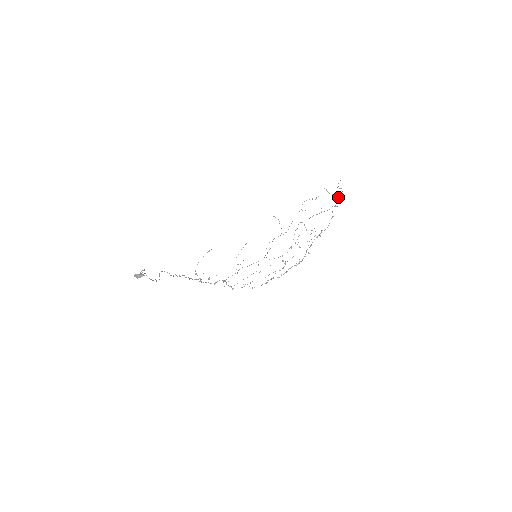
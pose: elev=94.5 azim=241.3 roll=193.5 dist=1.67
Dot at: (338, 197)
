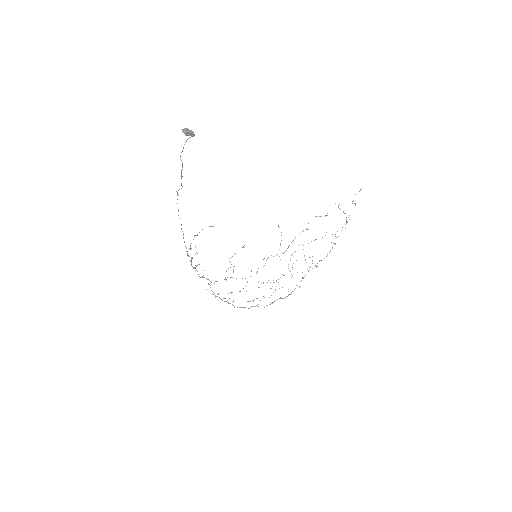
Dot at: (349, 215)
